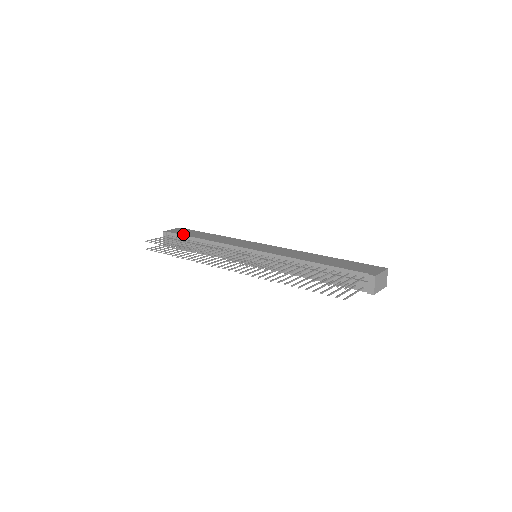
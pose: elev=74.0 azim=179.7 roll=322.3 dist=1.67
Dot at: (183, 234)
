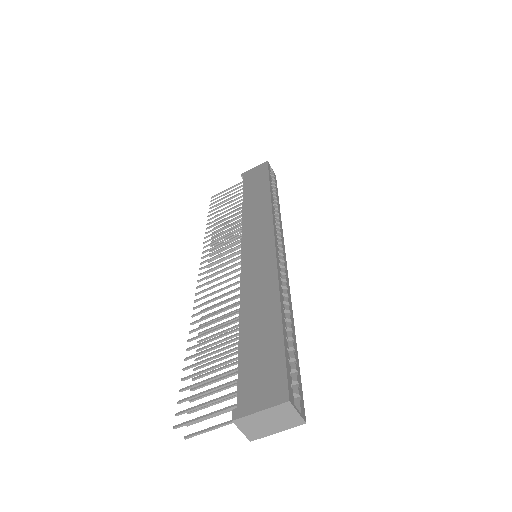
Dot at: (245, 185)
